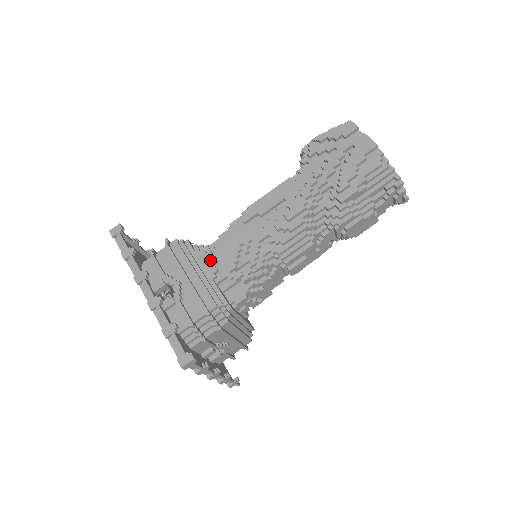
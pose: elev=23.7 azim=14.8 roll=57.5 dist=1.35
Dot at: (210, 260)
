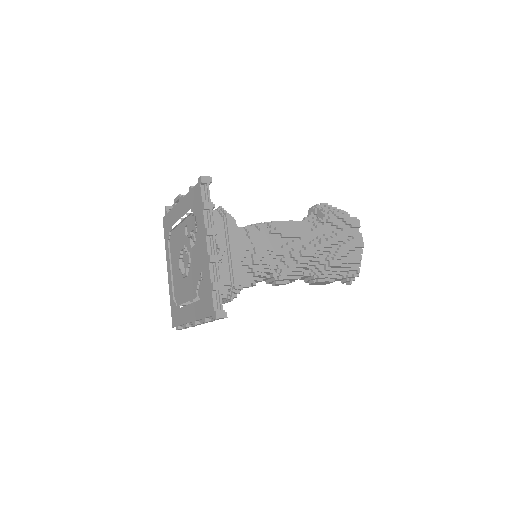
Dot at: (245, 246)
